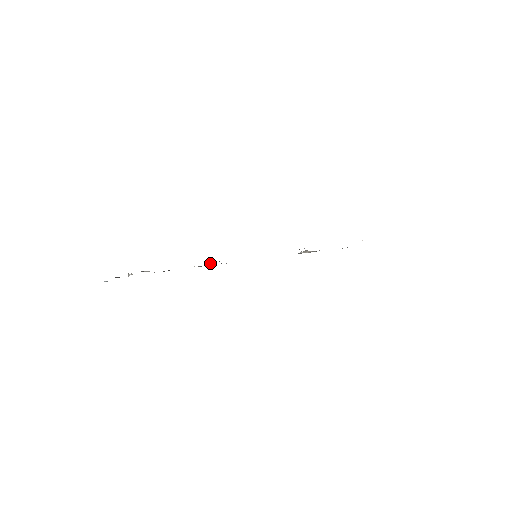
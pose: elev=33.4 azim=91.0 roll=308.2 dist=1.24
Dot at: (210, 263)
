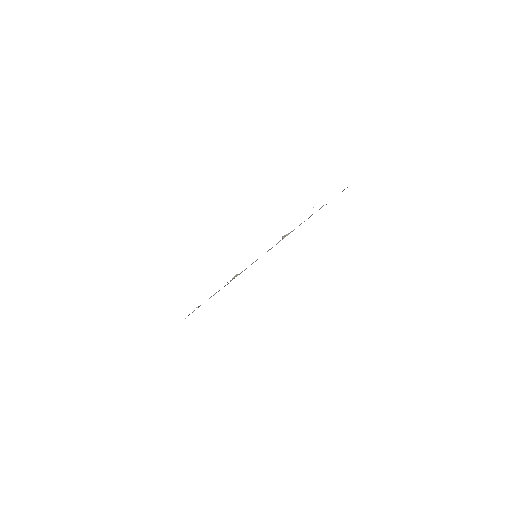
Dot at: (234, 276)
